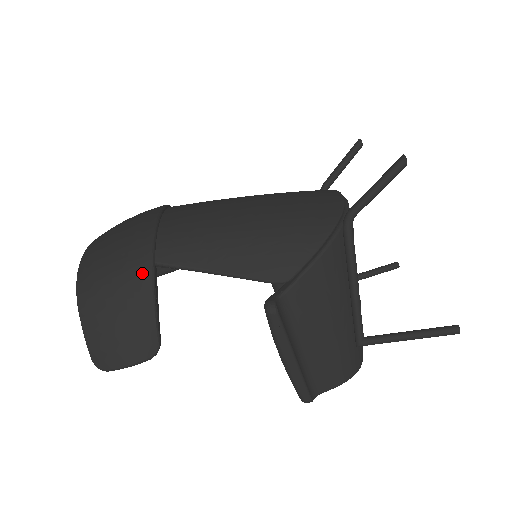
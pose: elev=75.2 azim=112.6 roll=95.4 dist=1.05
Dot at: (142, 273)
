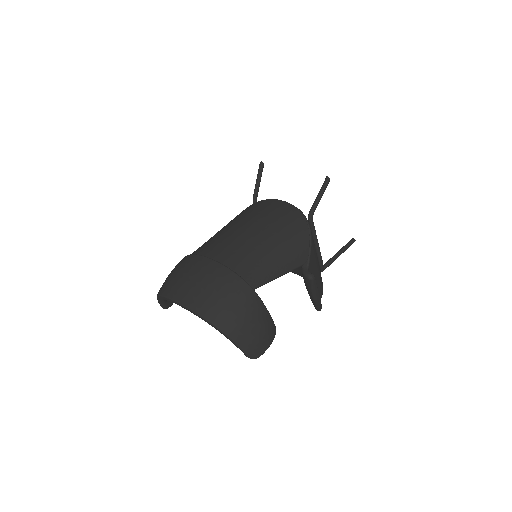
Dot at: (254, 298)
